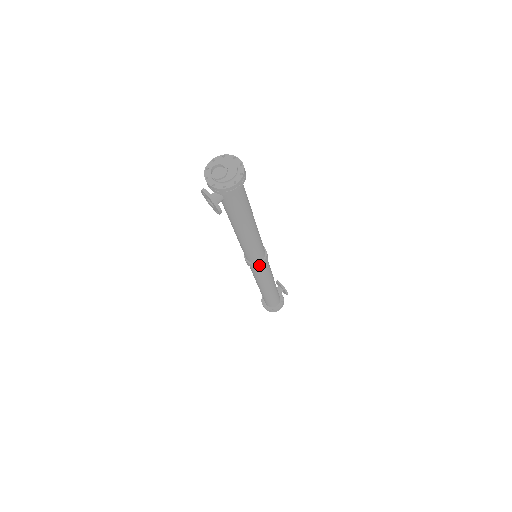
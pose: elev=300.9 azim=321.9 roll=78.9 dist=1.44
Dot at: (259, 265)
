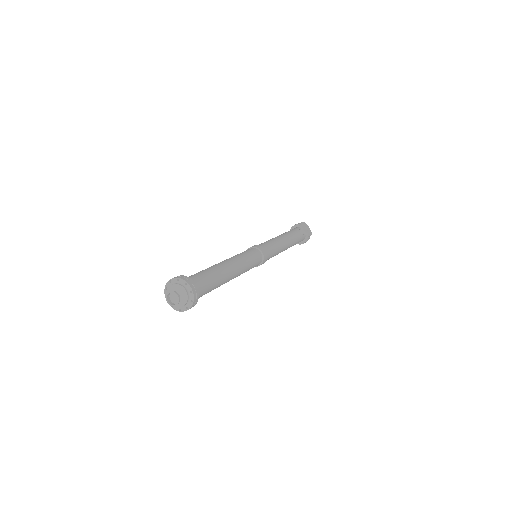
Dot at: occluded
